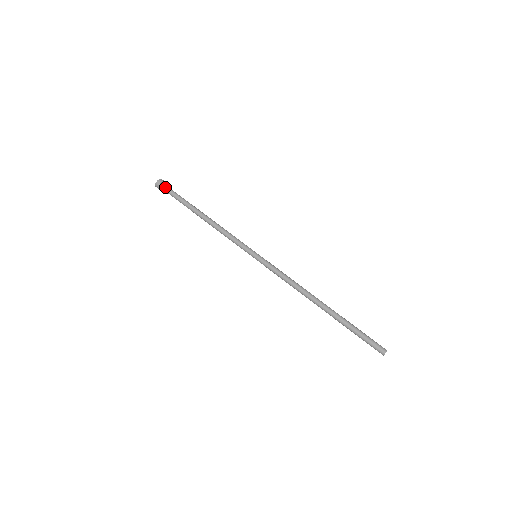
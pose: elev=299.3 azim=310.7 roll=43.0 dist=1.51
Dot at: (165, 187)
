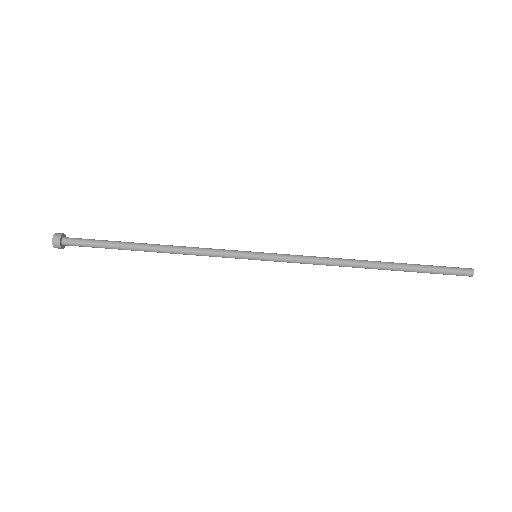
Dot at: (70, 239)
